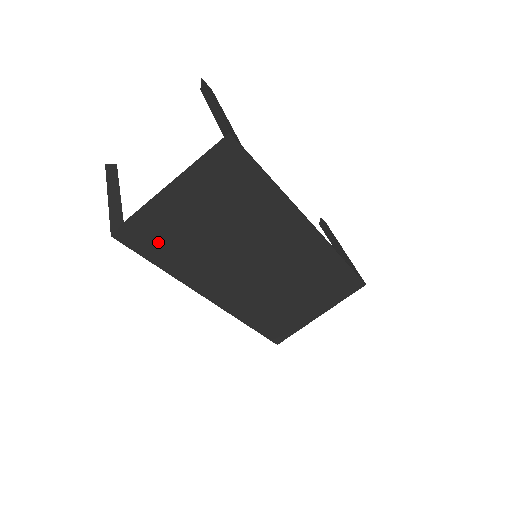
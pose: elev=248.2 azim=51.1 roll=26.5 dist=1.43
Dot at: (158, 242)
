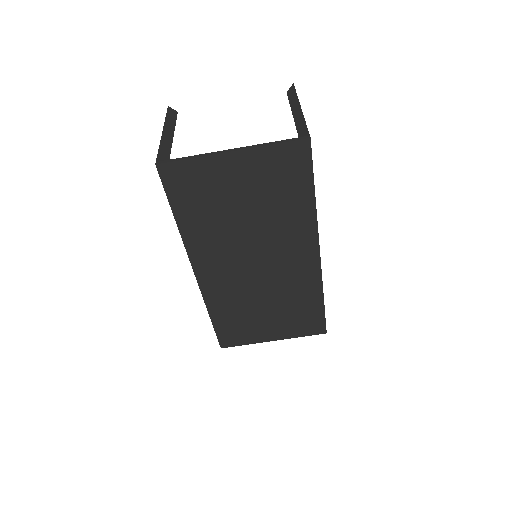
Dot at: (190, 194)
